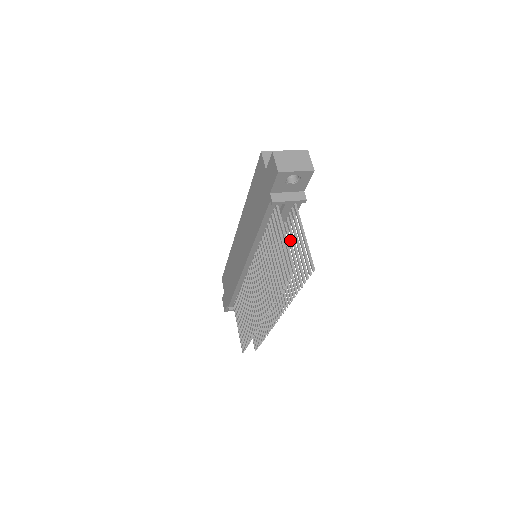
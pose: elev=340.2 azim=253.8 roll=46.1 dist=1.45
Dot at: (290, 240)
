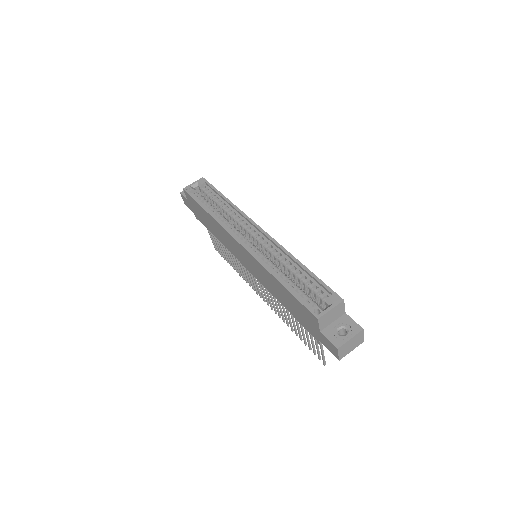
Dot at: occluded
